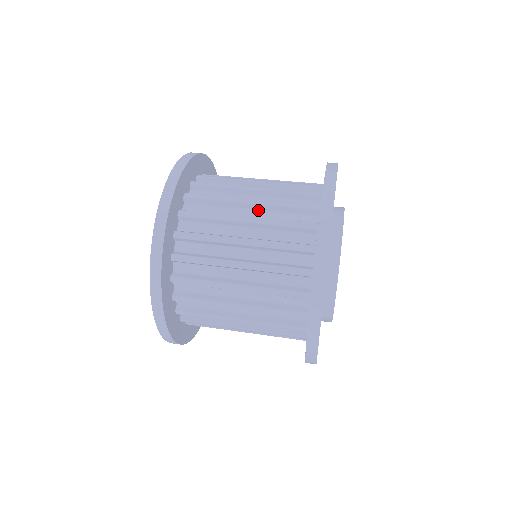
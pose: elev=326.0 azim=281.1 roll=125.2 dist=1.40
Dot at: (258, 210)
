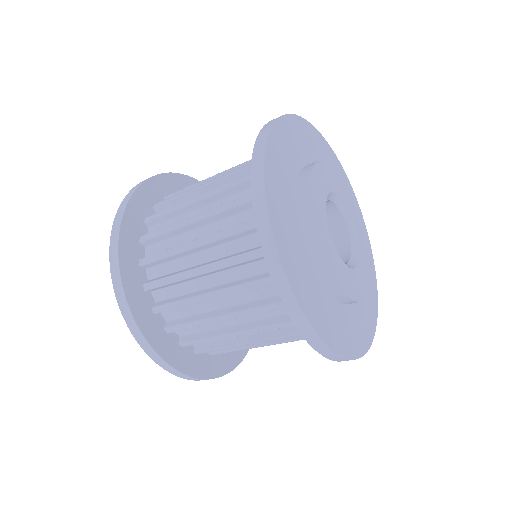
Dot at: occluded
